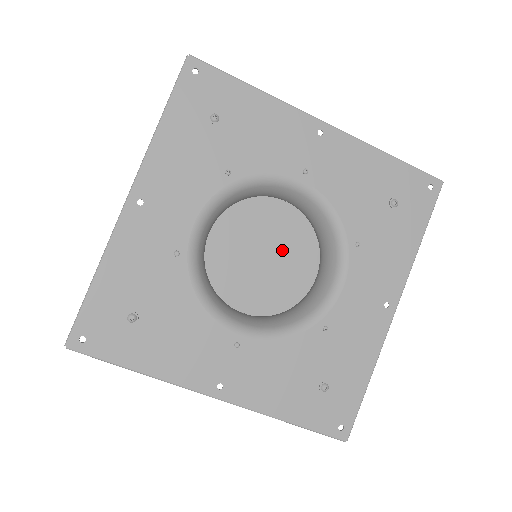
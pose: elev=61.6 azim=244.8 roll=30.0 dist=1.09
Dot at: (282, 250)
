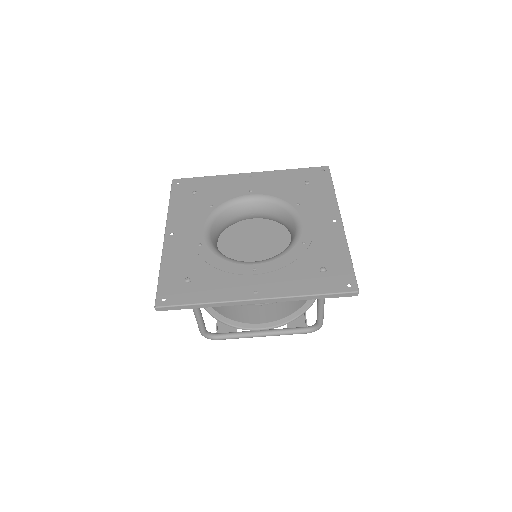
Dot at: (266, 239)
